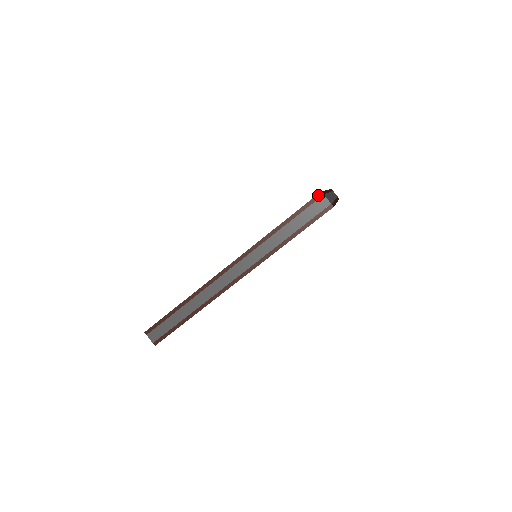
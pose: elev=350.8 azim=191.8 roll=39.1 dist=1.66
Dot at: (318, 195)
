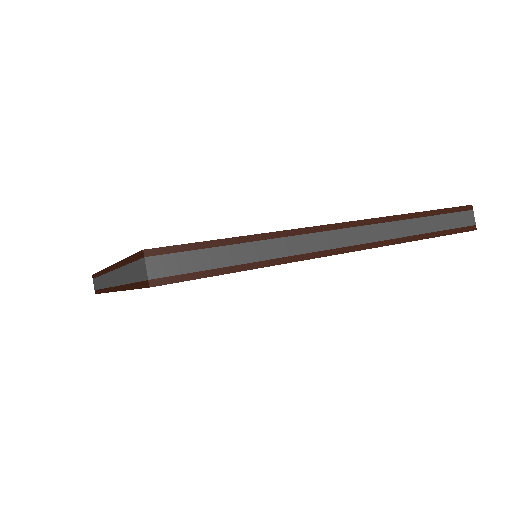
Dot at: (141, 252)
